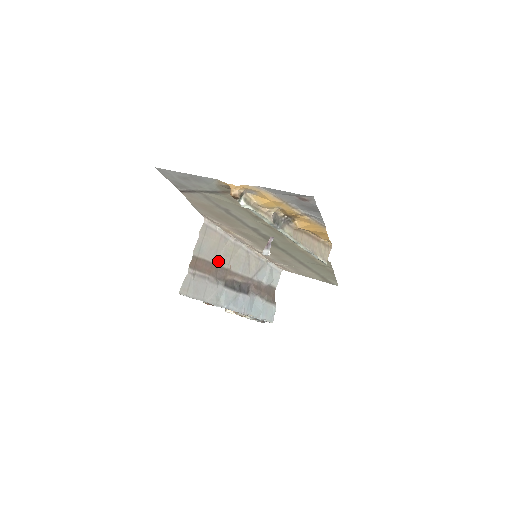
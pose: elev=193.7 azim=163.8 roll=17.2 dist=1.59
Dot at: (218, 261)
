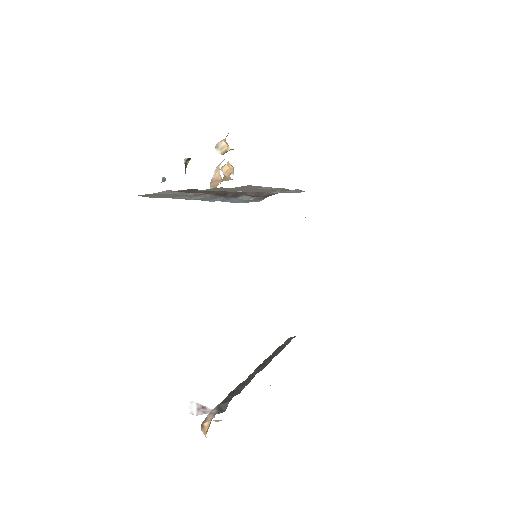
Dot at: (228, 190)
